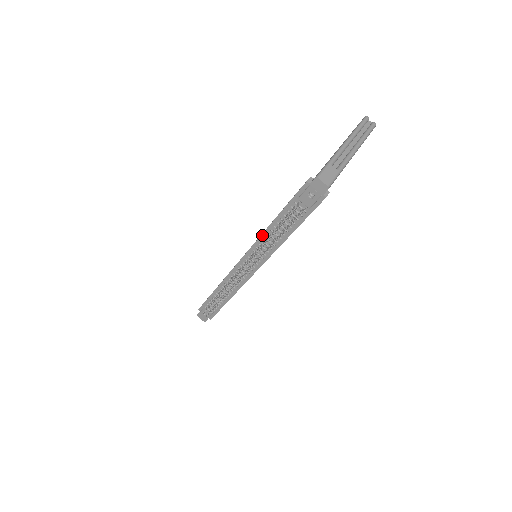
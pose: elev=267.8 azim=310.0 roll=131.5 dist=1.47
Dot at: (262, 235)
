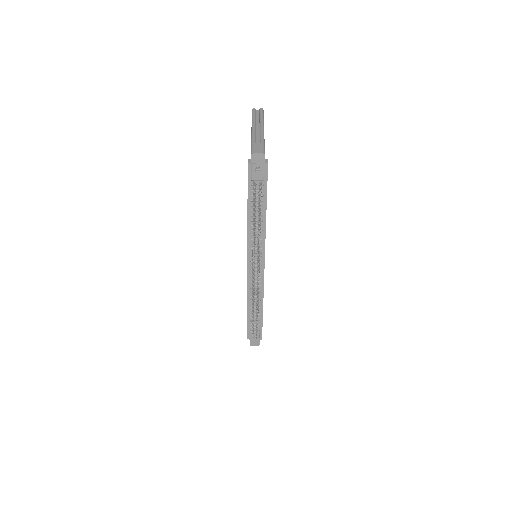
Dot at: (248, 231)
